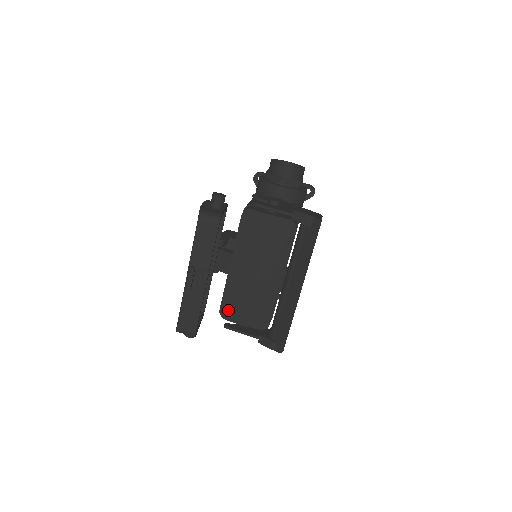
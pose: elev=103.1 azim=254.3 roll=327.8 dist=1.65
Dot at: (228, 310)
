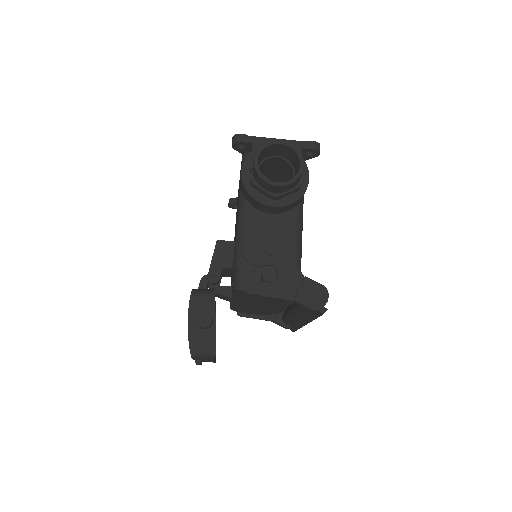
Dot at: (238, 310)
